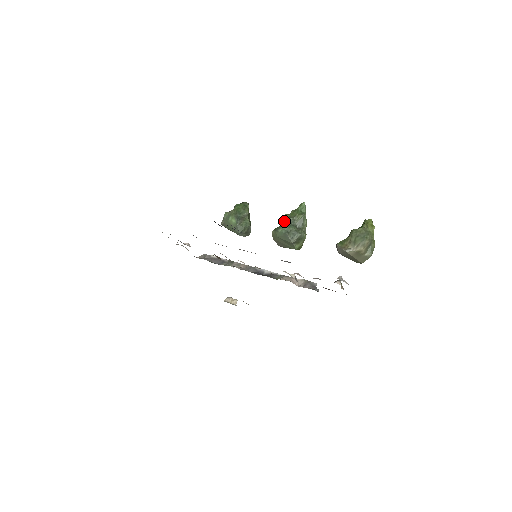
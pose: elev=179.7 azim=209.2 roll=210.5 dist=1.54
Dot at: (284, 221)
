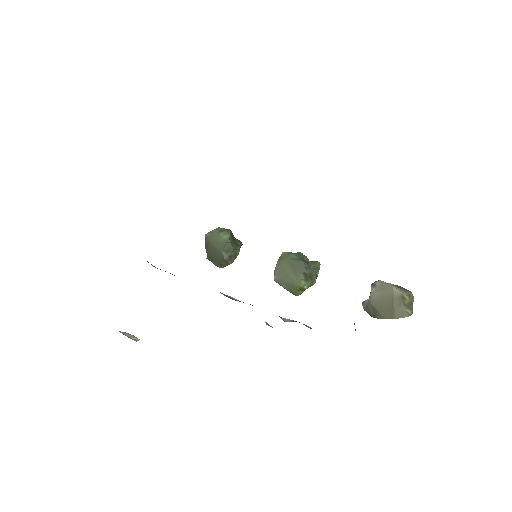
Dot at: occluded
